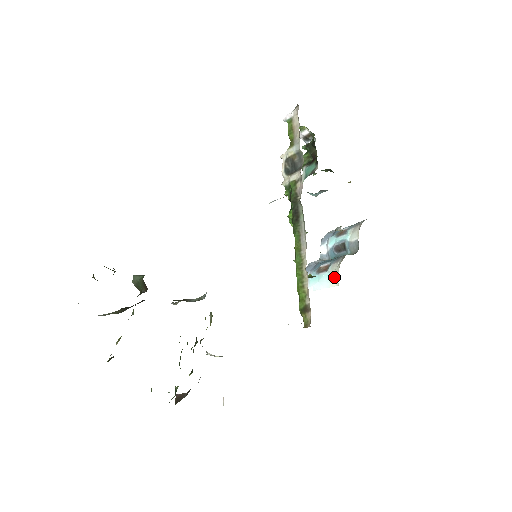
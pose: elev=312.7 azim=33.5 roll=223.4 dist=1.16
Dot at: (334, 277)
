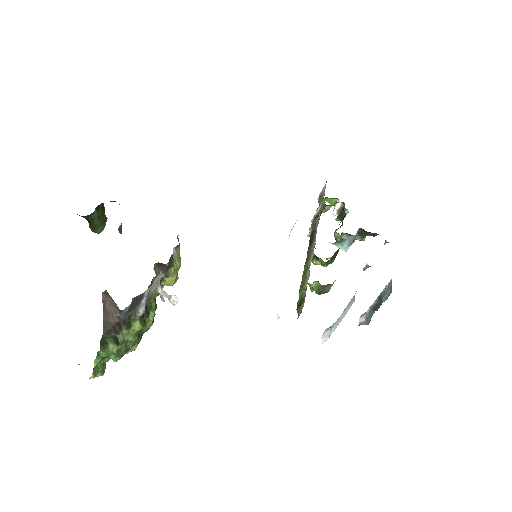
Dot at: (352, 298)
